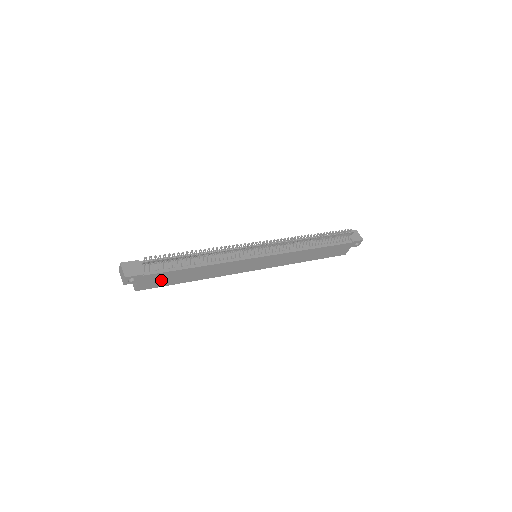
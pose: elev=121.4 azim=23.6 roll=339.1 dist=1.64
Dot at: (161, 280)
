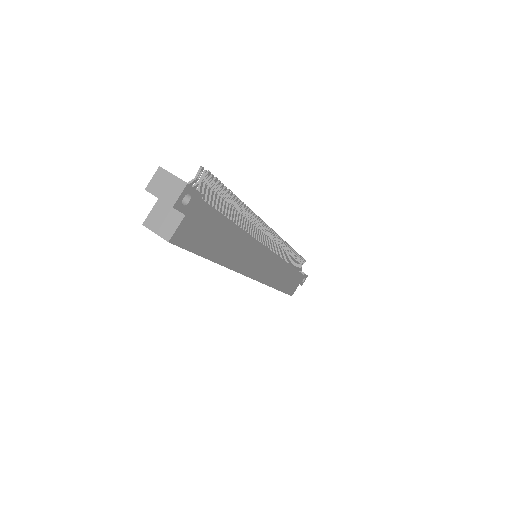
Dot at: (202, 232)
